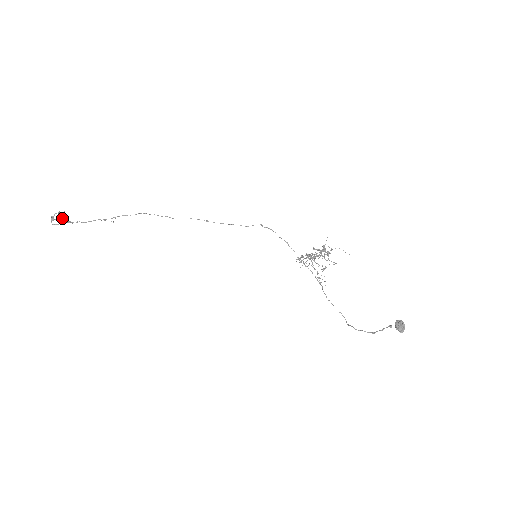
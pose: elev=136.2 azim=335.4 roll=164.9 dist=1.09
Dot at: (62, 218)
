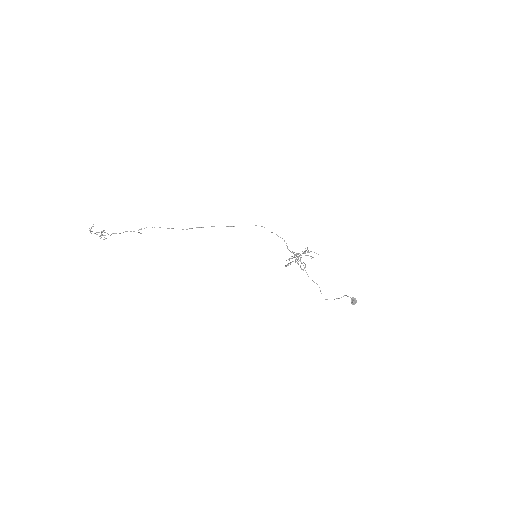
Dot at: (101, 237)
